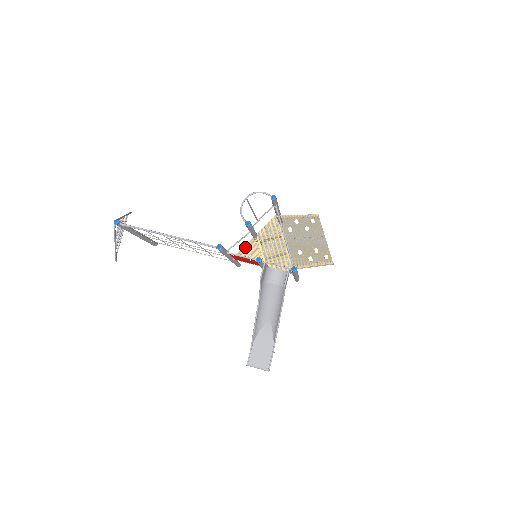
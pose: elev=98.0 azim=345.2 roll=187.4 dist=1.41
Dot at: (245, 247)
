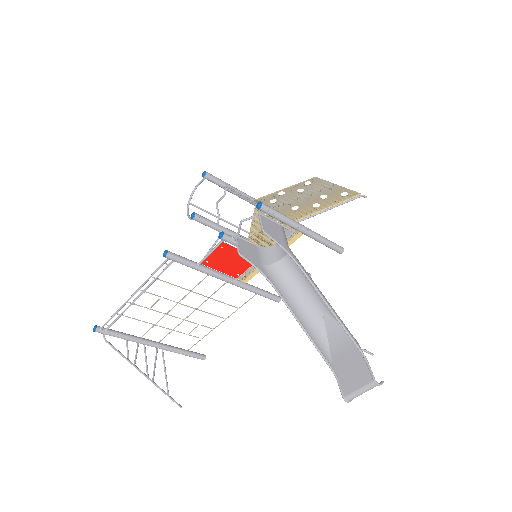
Dot at: occluded
